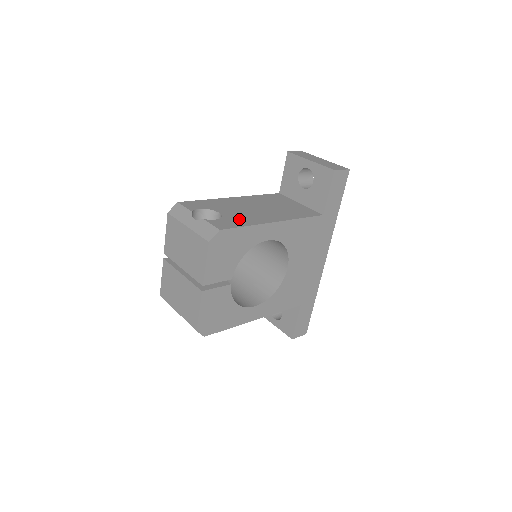
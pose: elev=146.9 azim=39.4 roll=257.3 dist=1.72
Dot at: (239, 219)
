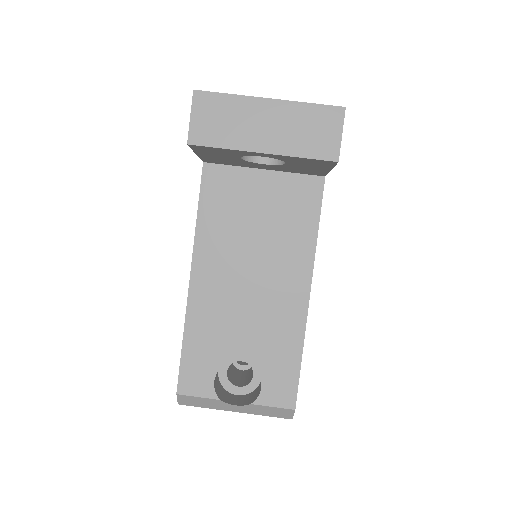
Dot at: (276, 350)
